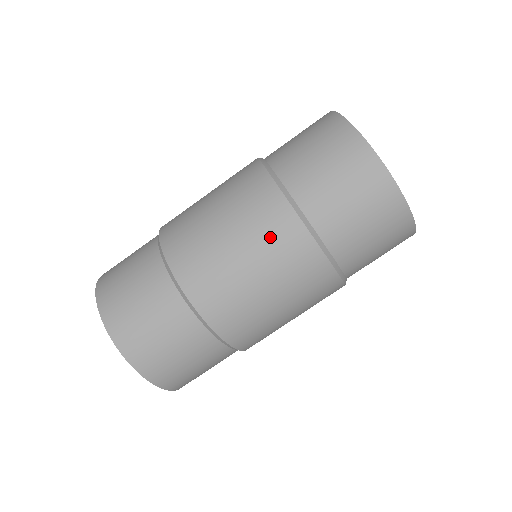
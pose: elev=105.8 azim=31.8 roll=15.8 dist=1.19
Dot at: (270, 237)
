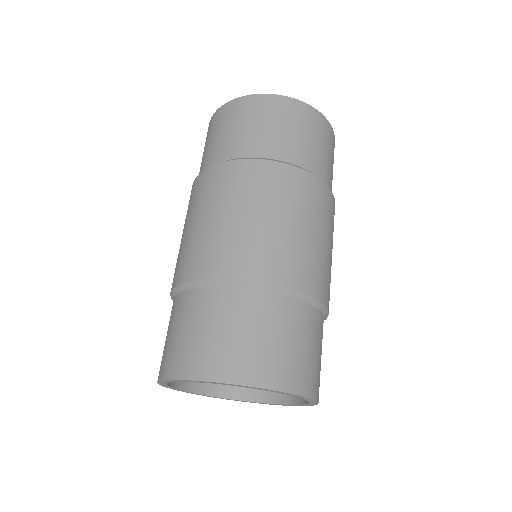
Dot at: (279, 190)
